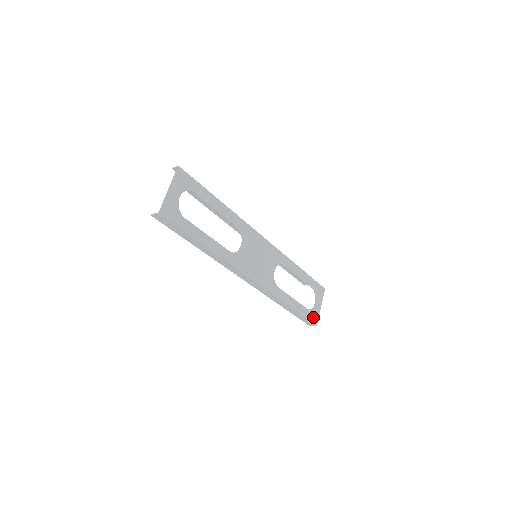
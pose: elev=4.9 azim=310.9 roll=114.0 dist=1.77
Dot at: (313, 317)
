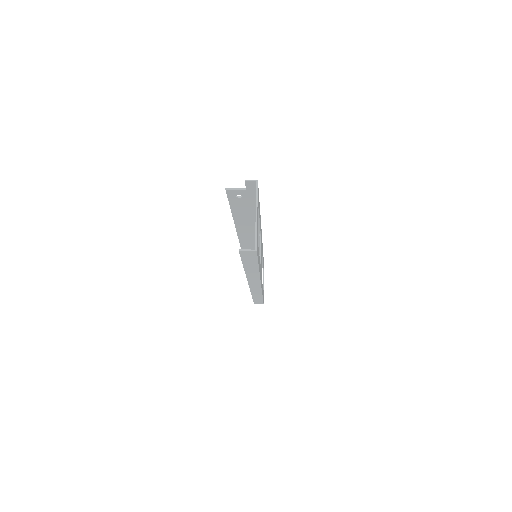
Dot at: (263, 297)
